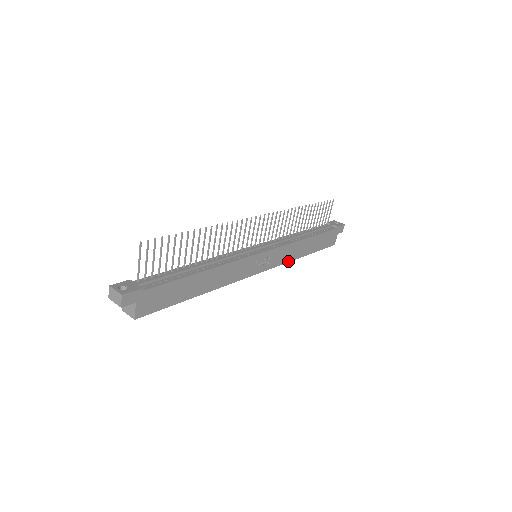
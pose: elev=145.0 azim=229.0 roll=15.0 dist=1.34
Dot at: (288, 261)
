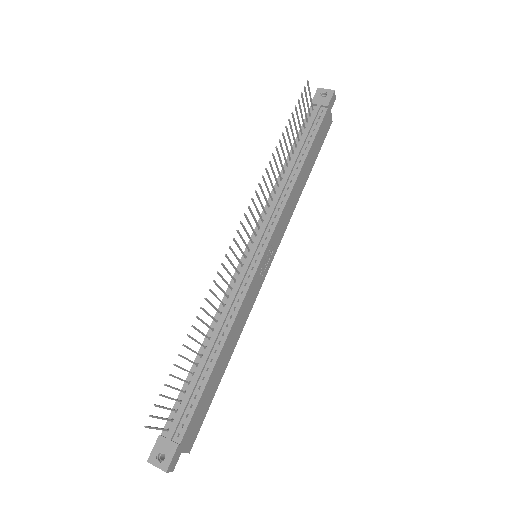
Dot at: (291, 214)
